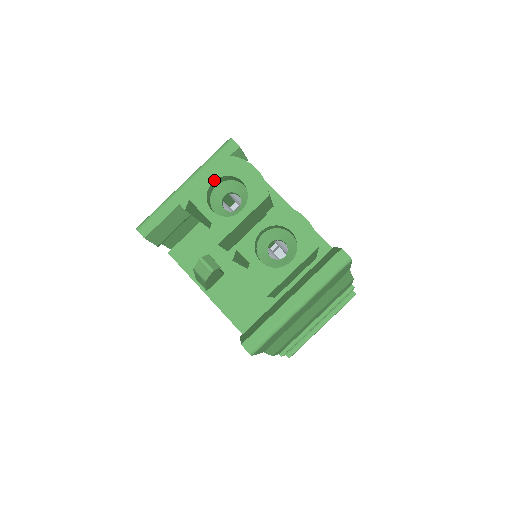
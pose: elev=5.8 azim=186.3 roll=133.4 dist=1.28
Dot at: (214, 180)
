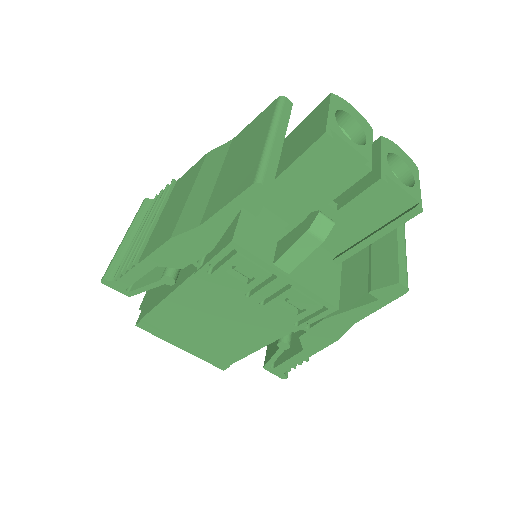
Dot at: (335, 112)
